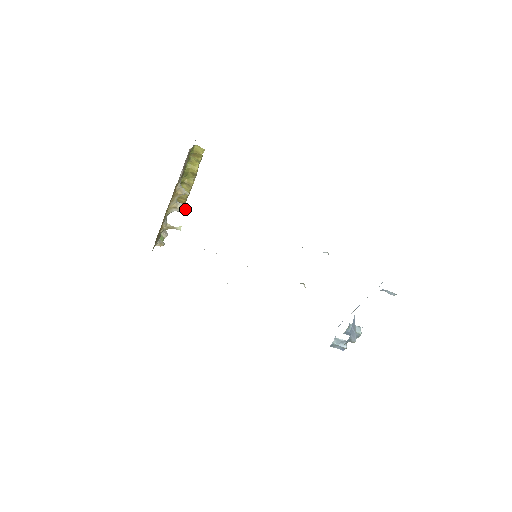
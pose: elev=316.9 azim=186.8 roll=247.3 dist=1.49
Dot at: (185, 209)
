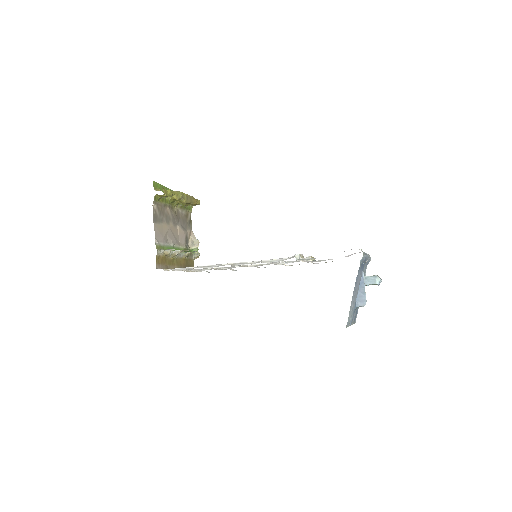
Dot at: (183, 251)
